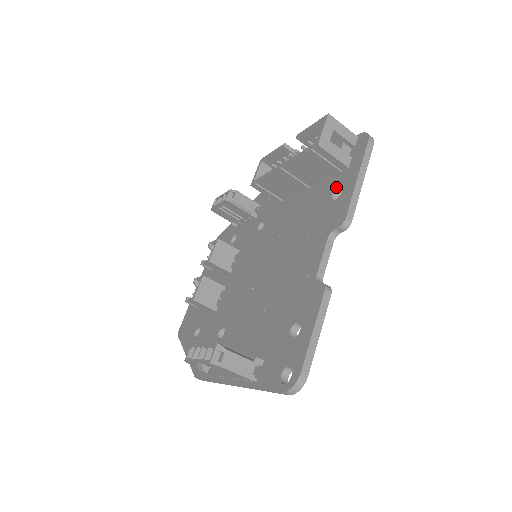
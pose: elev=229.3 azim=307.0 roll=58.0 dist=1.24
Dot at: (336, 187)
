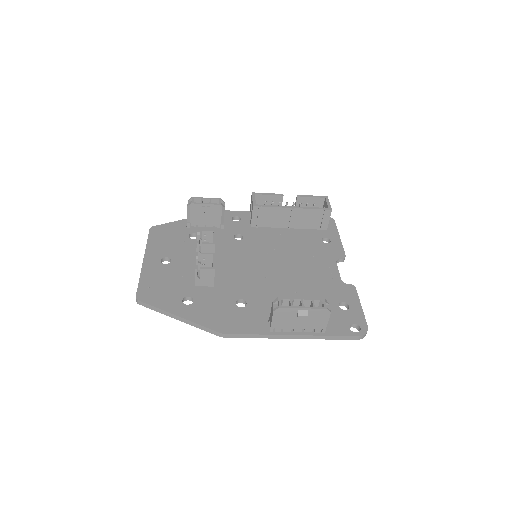
Dot at: (323, 237)
